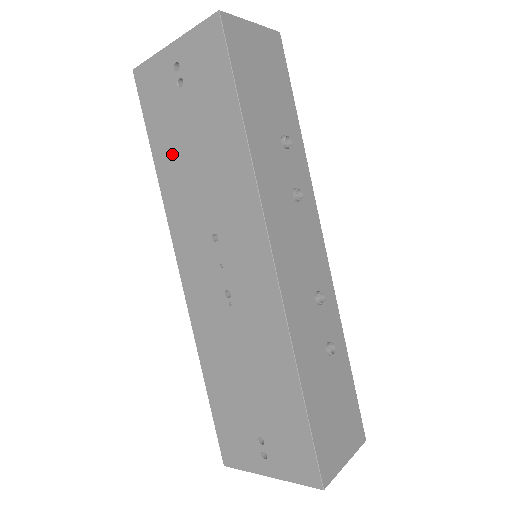
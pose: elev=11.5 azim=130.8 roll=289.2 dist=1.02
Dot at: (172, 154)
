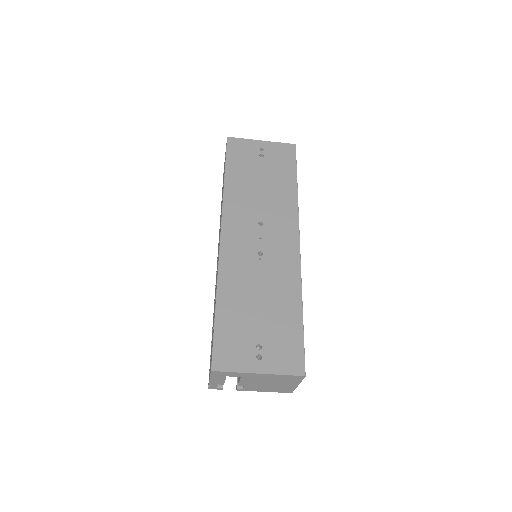
Dot at: (242, 179)
